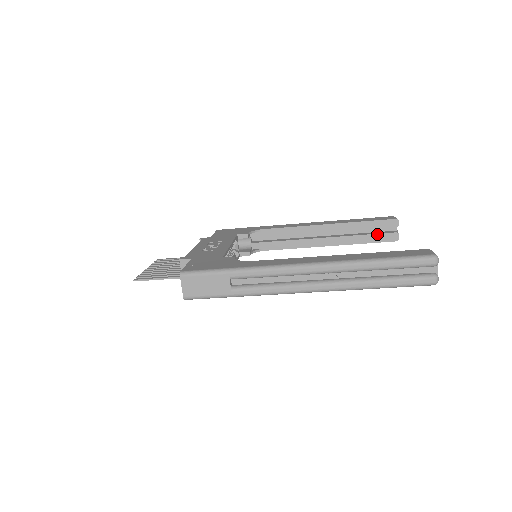
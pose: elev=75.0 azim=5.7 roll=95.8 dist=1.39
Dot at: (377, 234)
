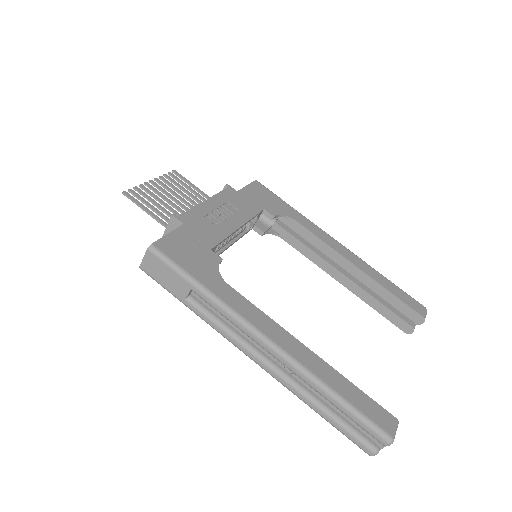
Dot at: (394, 313)
